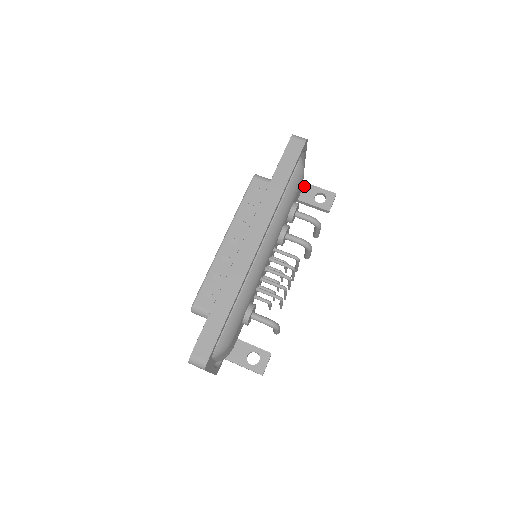
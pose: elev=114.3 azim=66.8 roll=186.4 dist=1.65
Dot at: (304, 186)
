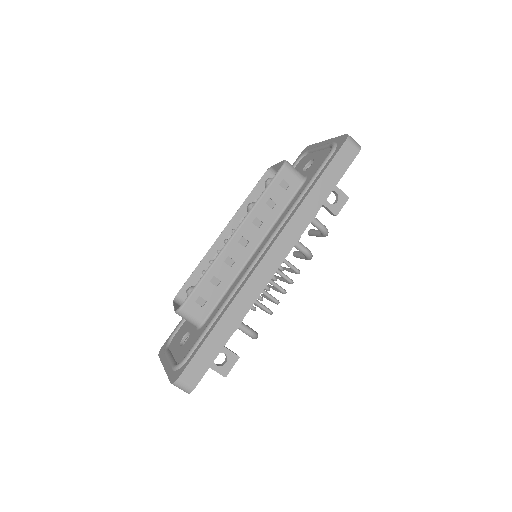
Dot at: occluded
